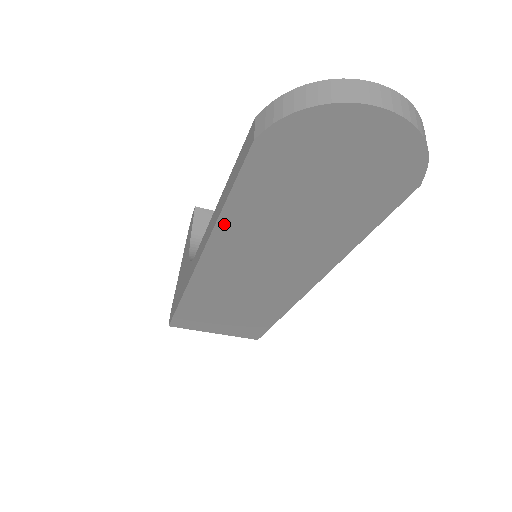
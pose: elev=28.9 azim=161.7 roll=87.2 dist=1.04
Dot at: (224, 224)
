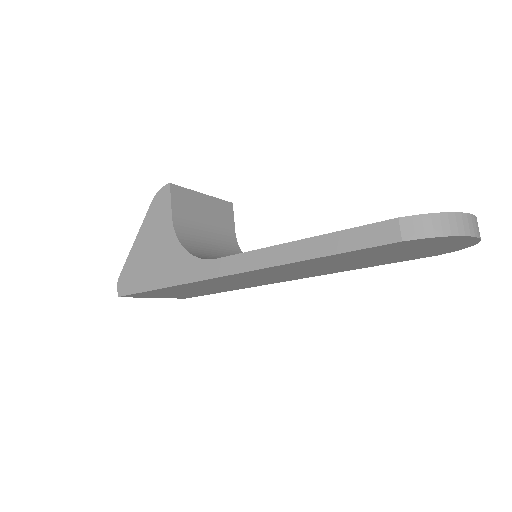
Dot at: (300, 262)
